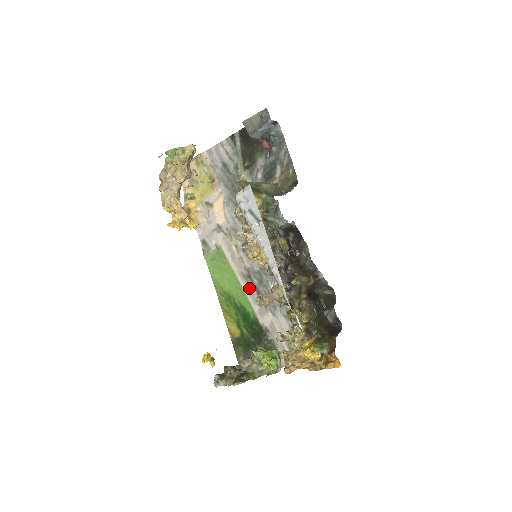
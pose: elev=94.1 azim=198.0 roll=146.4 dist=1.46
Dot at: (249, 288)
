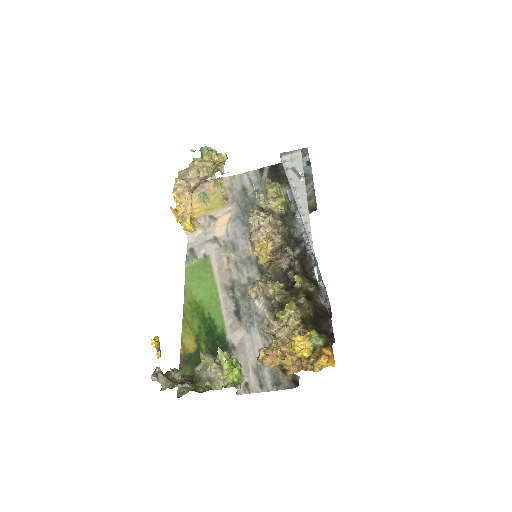
Dot at: (227, 300)
